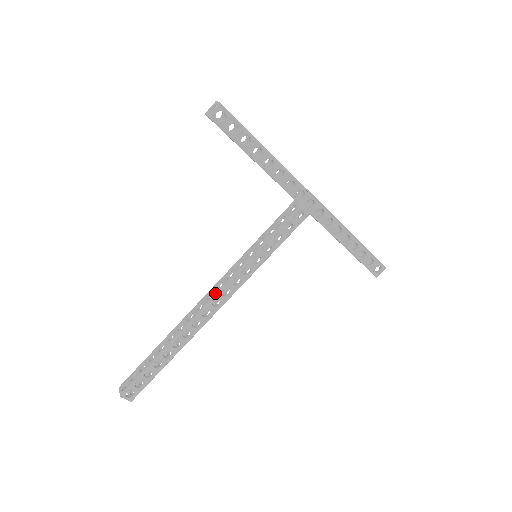
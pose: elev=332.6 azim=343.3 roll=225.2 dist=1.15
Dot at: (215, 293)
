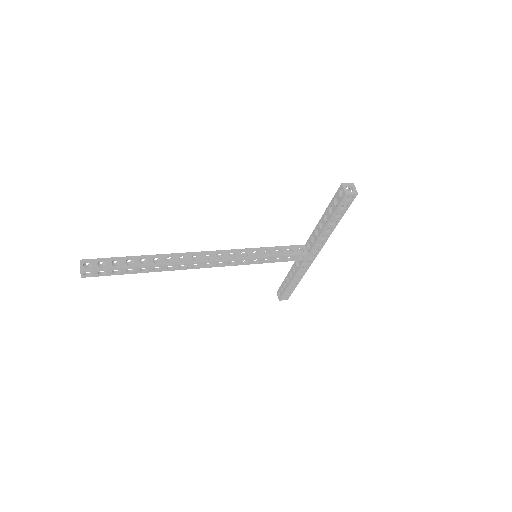
Dot at: (215, 259)
